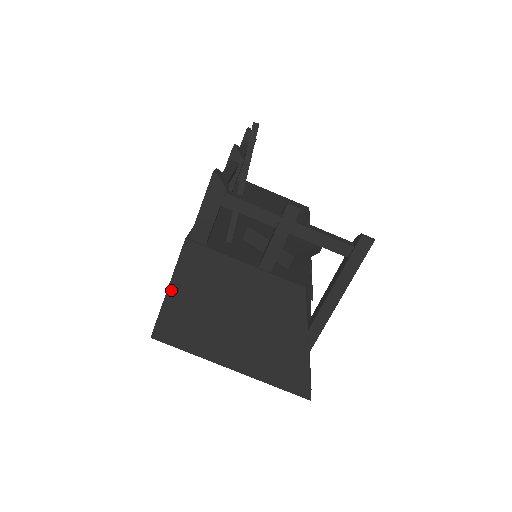
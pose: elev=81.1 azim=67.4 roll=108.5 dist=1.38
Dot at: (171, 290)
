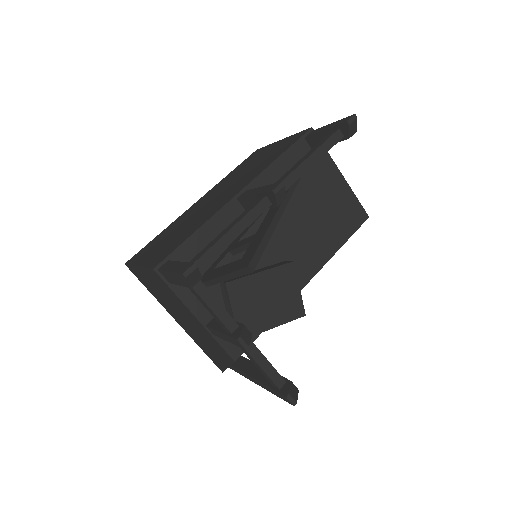
Dot at: (140, 269)
